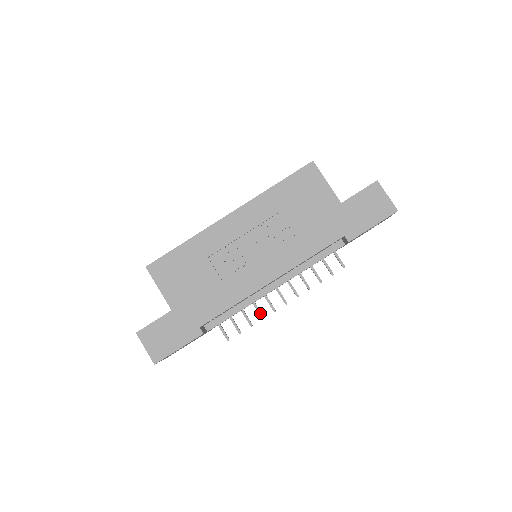
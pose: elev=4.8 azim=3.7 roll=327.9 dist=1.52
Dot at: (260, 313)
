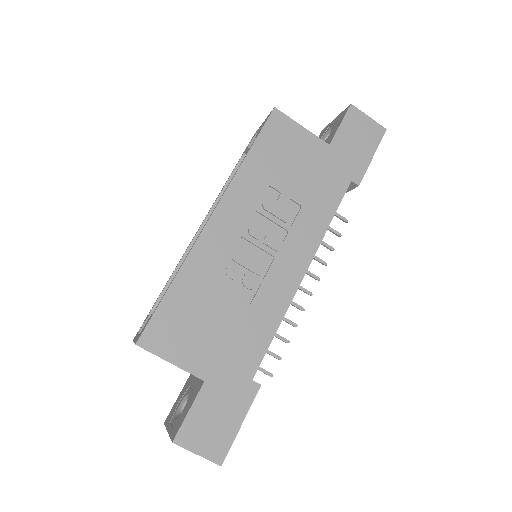
Dot at: (290, 322)
